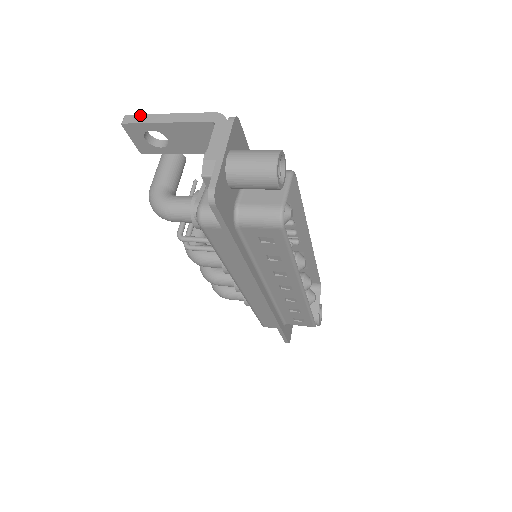
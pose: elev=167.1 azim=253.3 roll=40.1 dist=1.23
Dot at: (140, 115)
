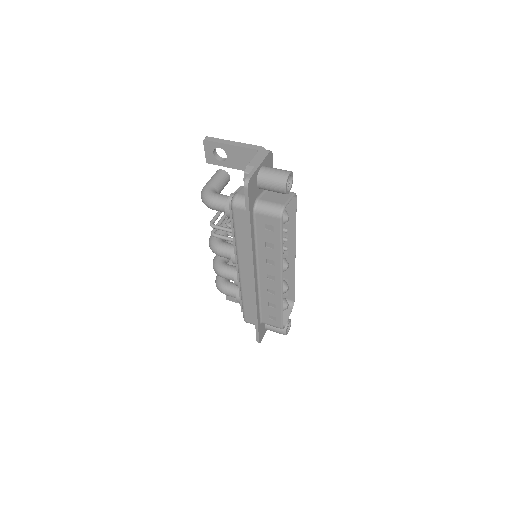
Dot at: (216, 138)
